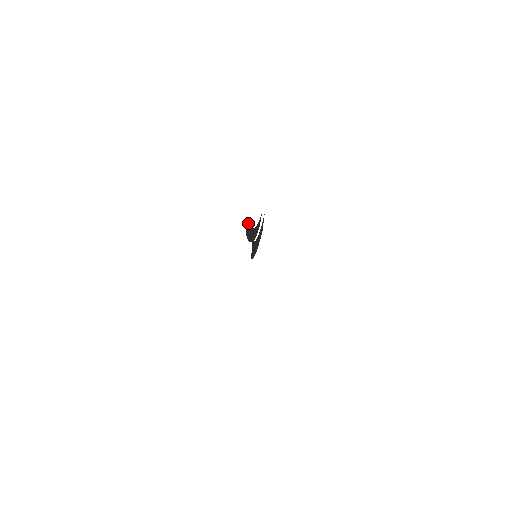
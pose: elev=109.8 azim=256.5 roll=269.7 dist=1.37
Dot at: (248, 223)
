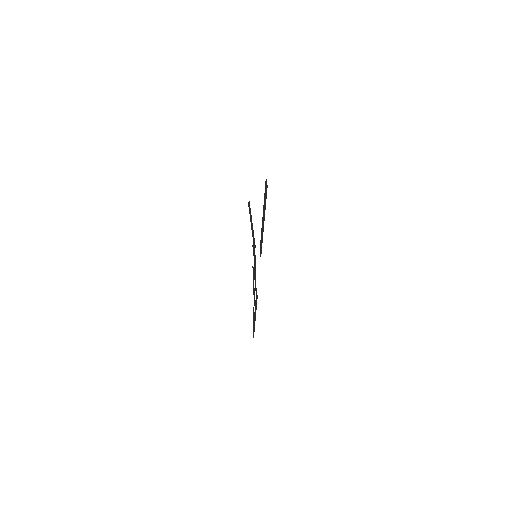
Dot at: occluded
